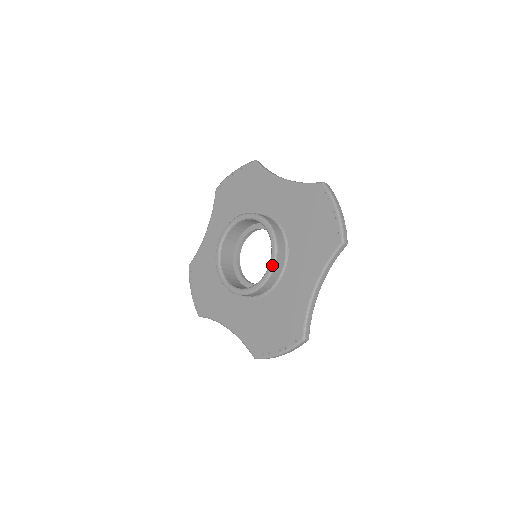
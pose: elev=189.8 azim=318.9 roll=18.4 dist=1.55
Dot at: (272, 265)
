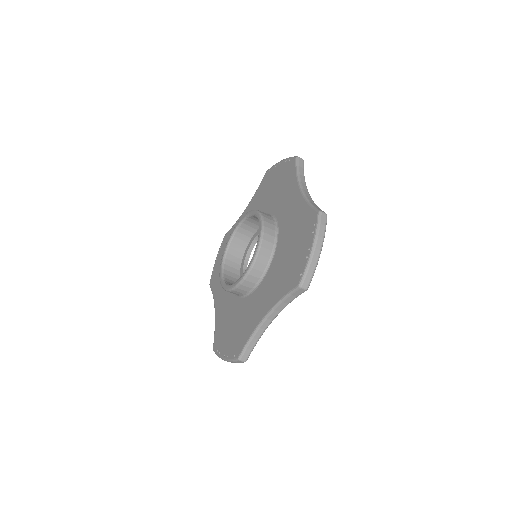
Dot at: (245, 274)
